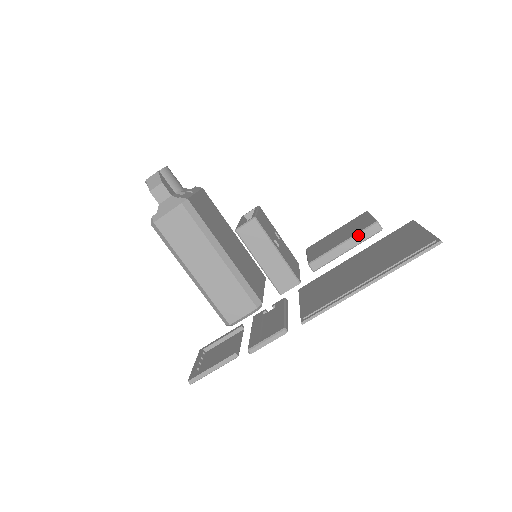
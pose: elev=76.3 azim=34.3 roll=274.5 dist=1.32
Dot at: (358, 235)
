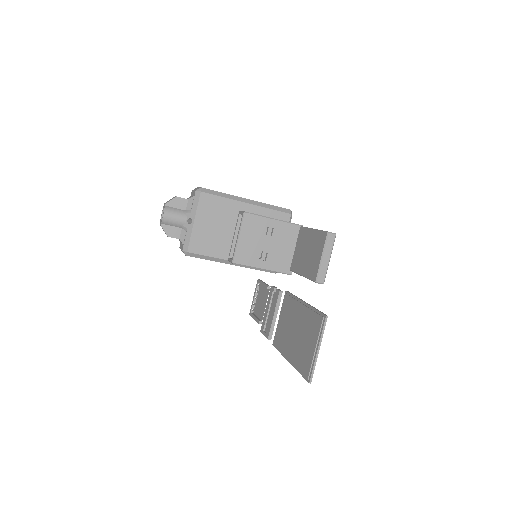
Dot at: (309, 279)
